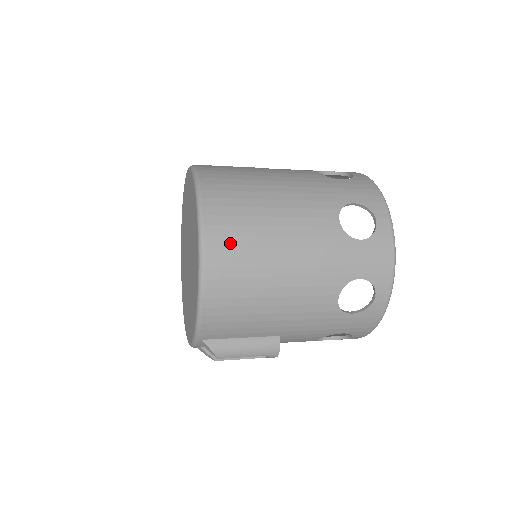
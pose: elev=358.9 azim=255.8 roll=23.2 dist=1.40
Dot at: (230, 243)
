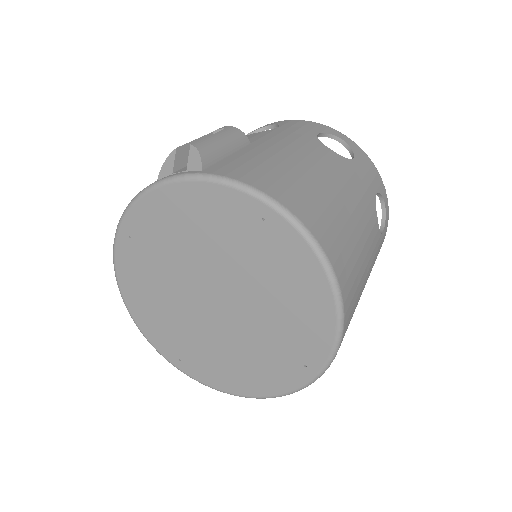
Dot at: (352, 307)
